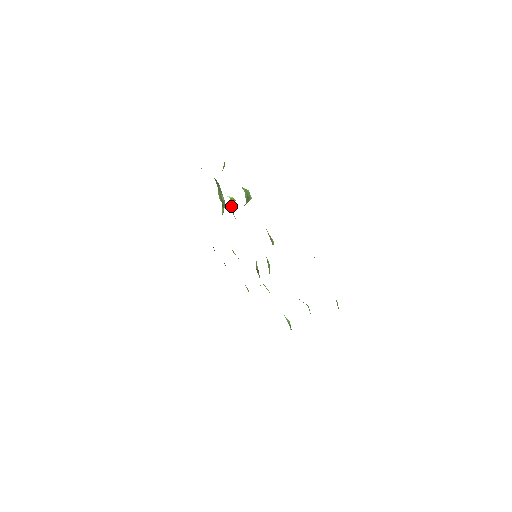
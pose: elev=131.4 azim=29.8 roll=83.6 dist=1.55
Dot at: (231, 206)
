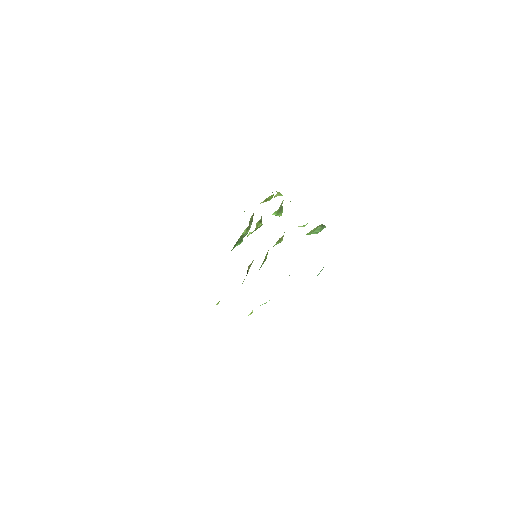
Dot at: (258, 222)
